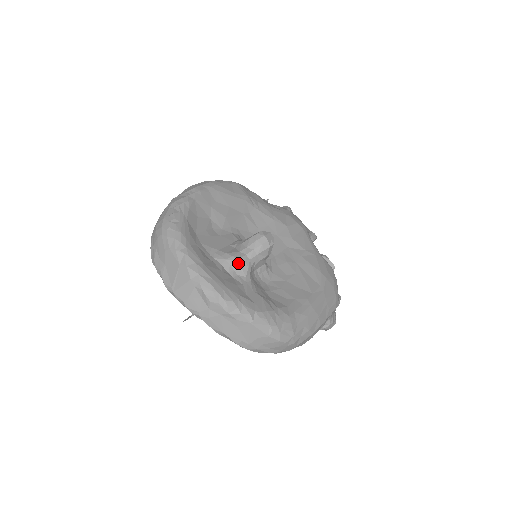
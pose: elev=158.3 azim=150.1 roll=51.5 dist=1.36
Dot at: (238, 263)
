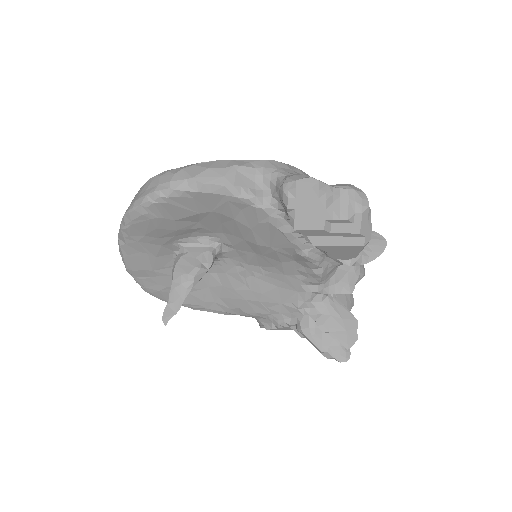
Dot at: occluded
